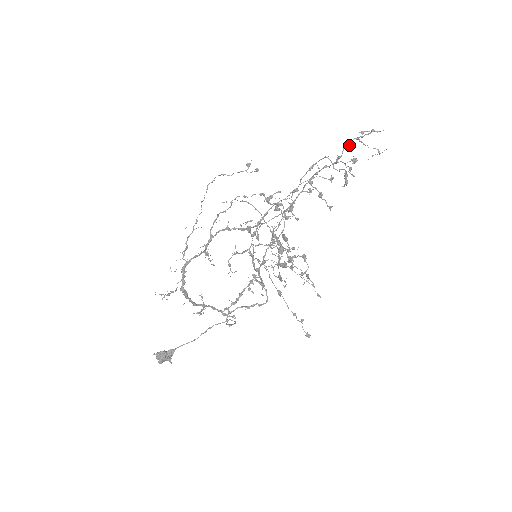
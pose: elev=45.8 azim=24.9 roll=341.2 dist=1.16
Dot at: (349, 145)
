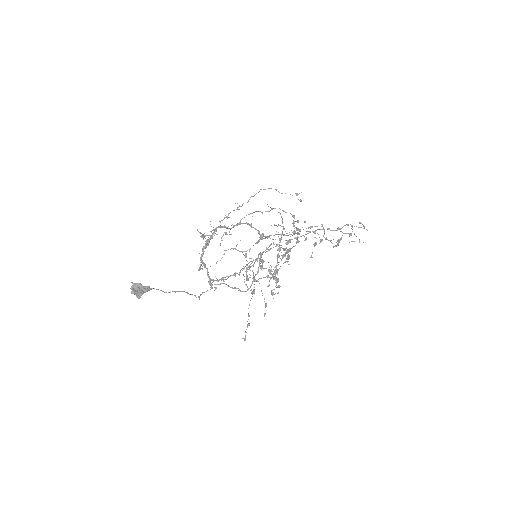
Dot at: occluded
